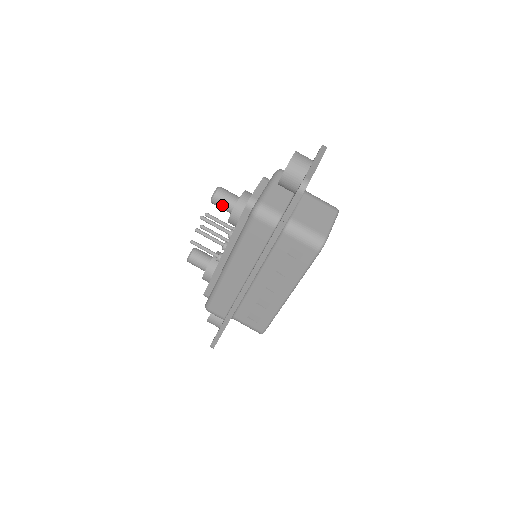
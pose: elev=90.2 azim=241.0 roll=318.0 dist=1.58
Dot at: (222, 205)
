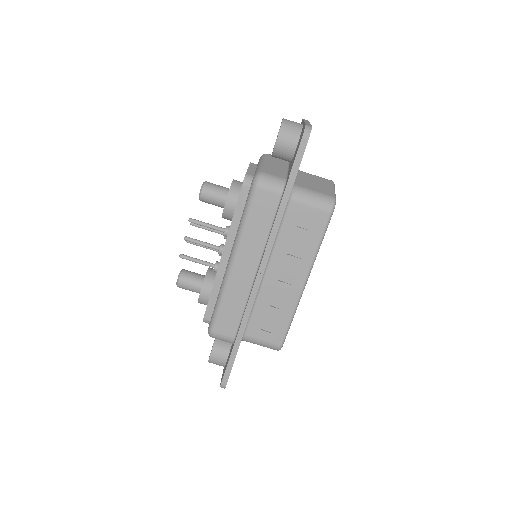
Dot at: (213, 197)
